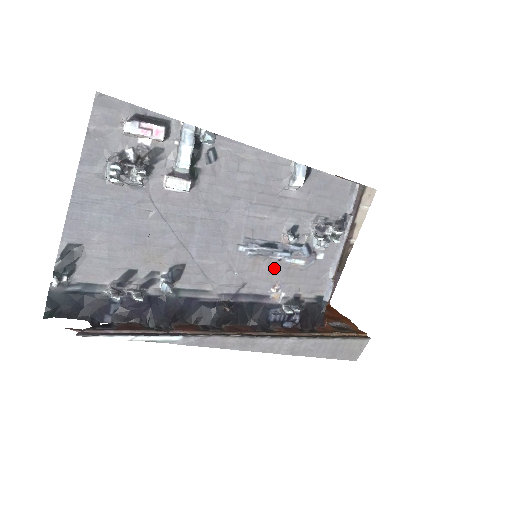
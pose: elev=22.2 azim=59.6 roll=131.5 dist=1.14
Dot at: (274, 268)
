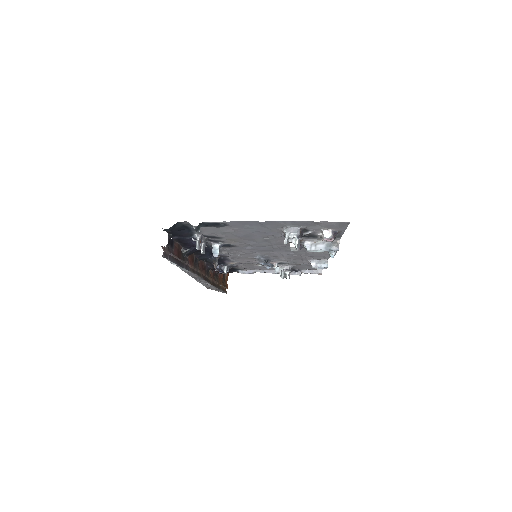
Dot at: (251, 261)
